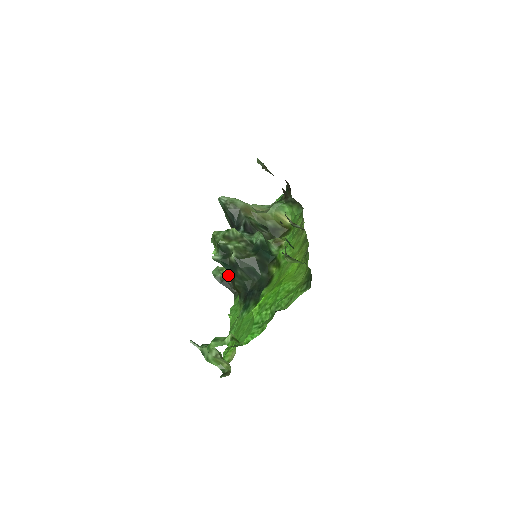
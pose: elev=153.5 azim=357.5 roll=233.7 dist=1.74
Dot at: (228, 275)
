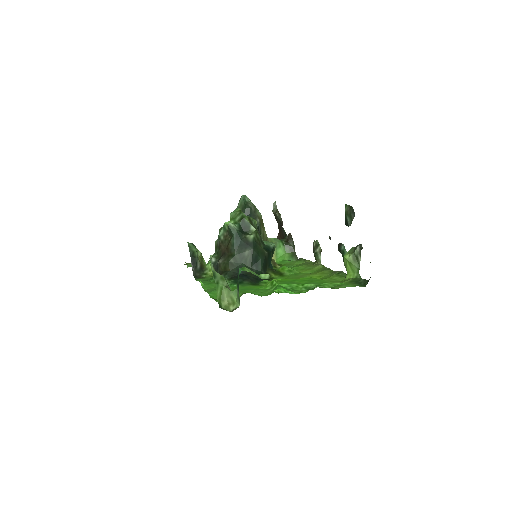
Dot at: (200, 257)
